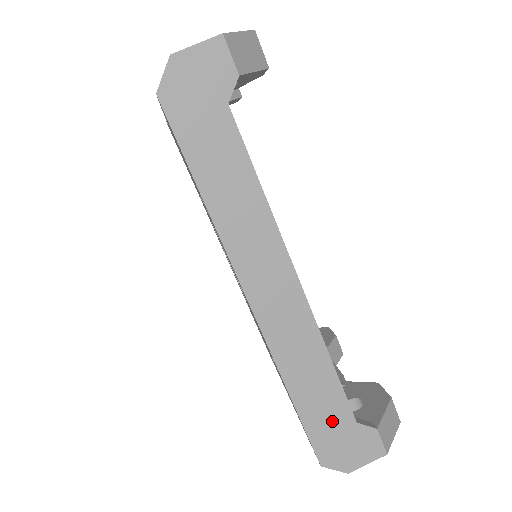
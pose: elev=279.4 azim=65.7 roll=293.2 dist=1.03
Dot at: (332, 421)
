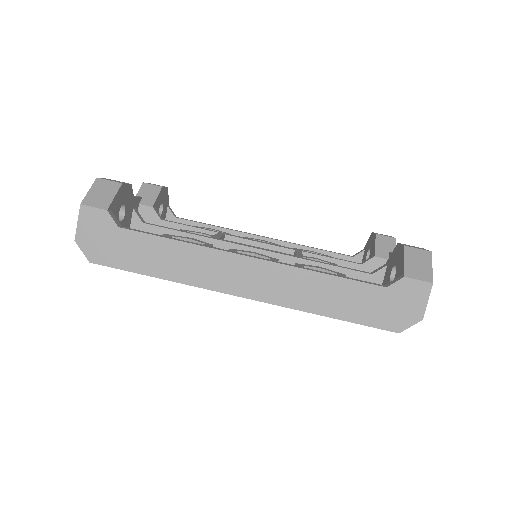
Dot at: (370, 303)
